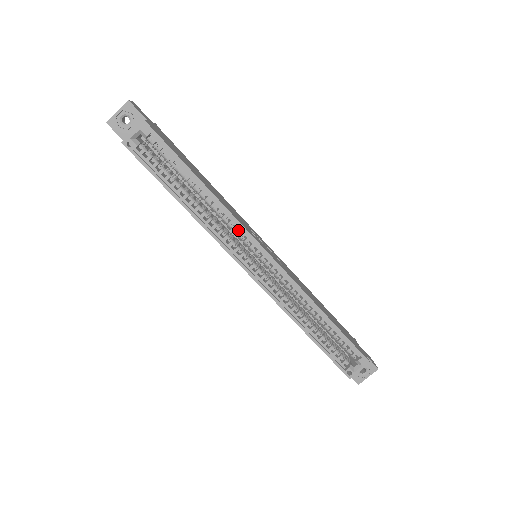
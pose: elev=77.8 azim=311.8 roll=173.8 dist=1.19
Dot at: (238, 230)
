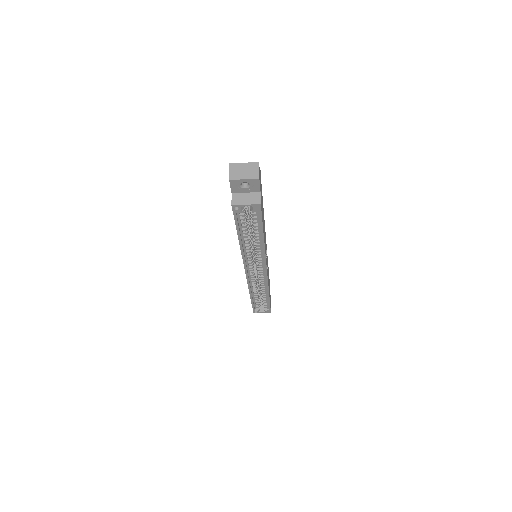
Dot at: occluded
